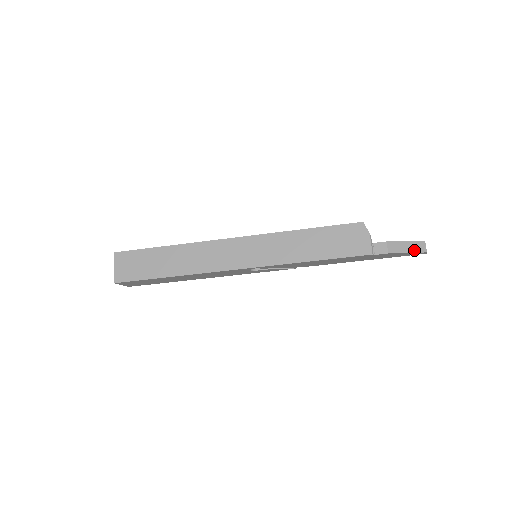
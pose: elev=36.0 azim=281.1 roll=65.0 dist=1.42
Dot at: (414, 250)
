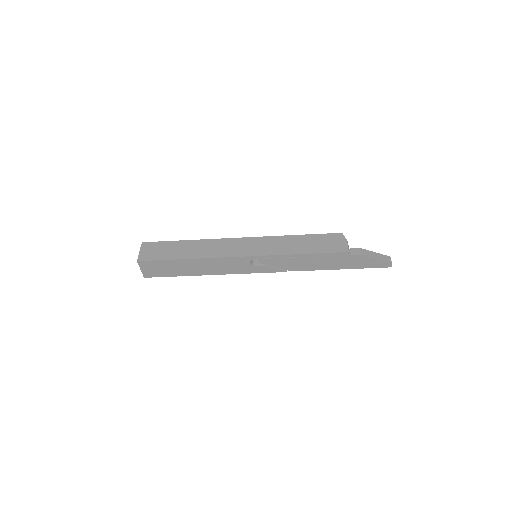
Dot at: (382, 259)
